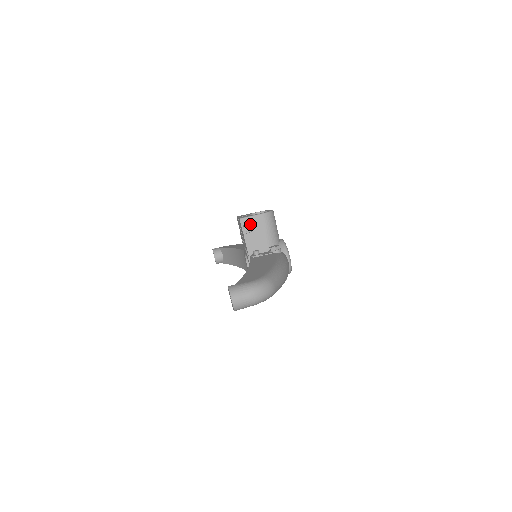
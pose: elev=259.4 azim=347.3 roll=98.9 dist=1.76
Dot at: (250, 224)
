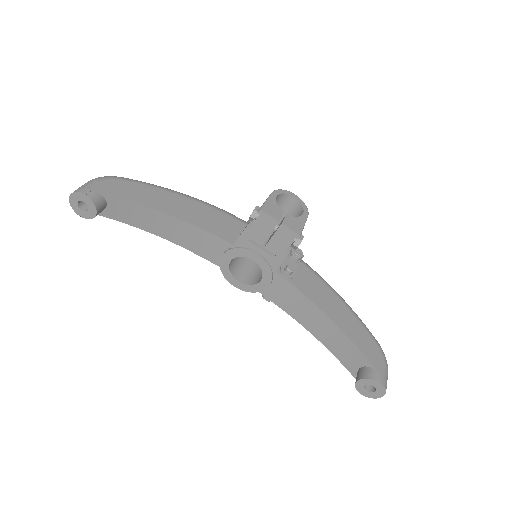
Dot at: (302, 239)
